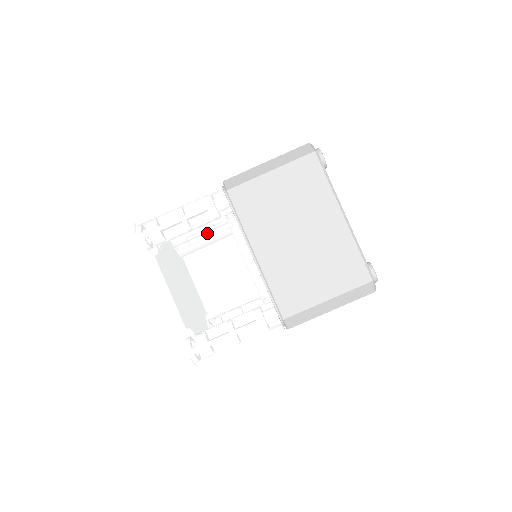
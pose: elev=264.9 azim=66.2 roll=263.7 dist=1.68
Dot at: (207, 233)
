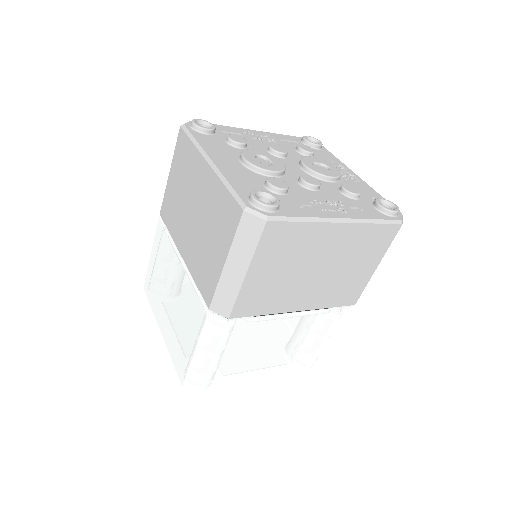
Dot at: (248, 344)
